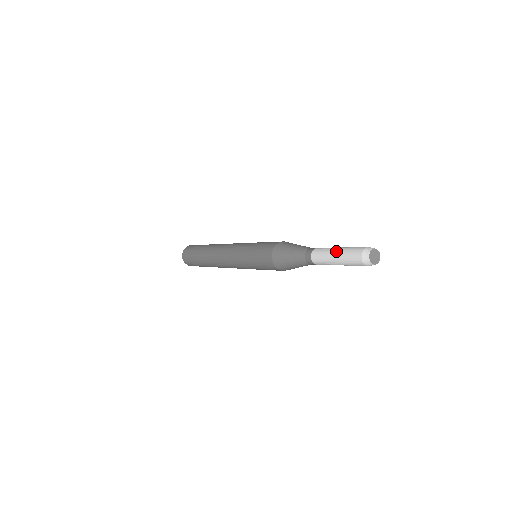
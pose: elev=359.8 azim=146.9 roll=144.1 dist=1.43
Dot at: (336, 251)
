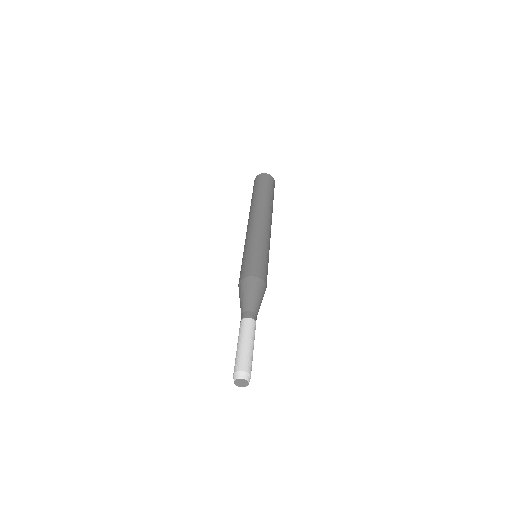
Dot at: (238, 345)
